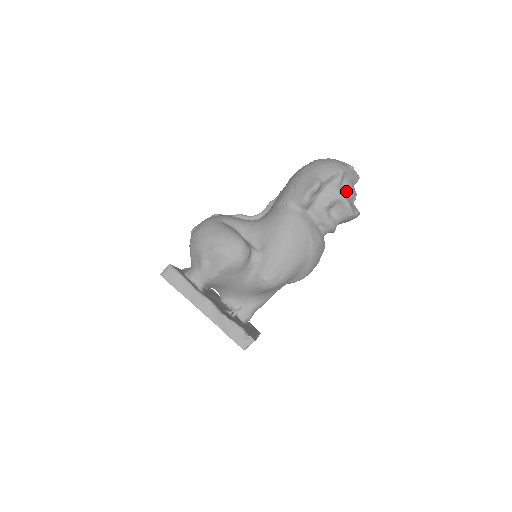
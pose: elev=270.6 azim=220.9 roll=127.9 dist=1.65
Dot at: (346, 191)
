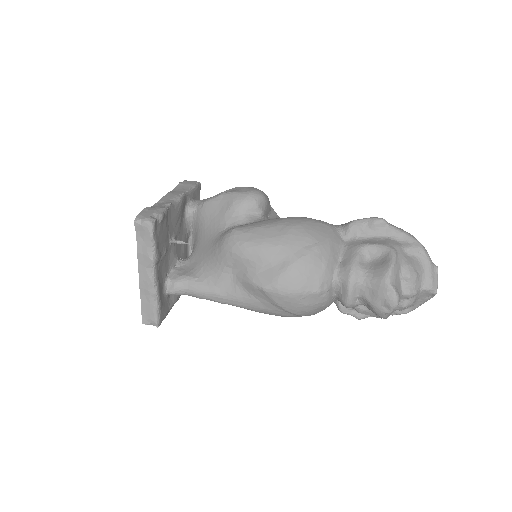
Dot at: (405, 261)
